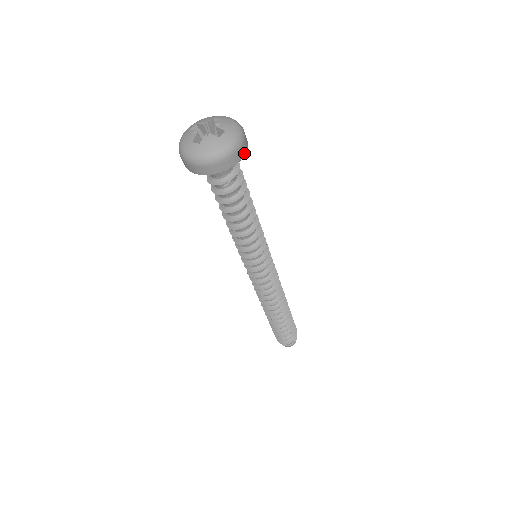
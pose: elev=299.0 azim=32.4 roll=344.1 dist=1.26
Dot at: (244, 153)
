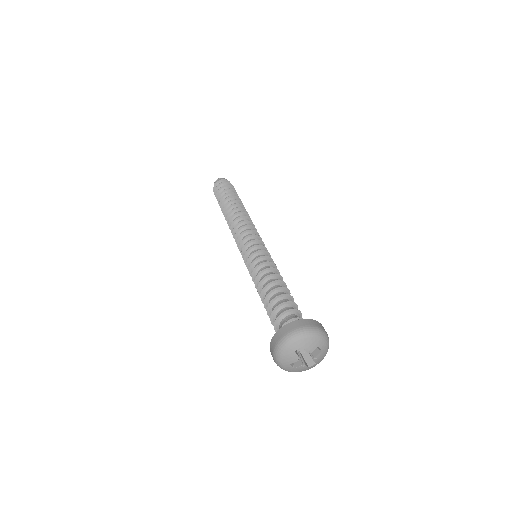
Dot at: occluded
